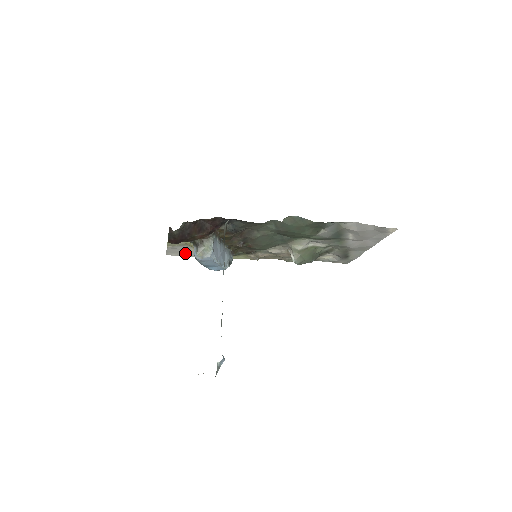
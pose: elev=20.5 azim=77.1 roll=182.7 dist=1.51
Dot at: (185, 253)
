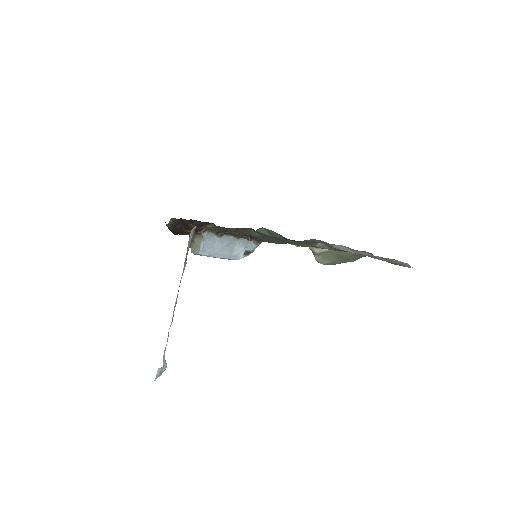
Dot at: occluded
